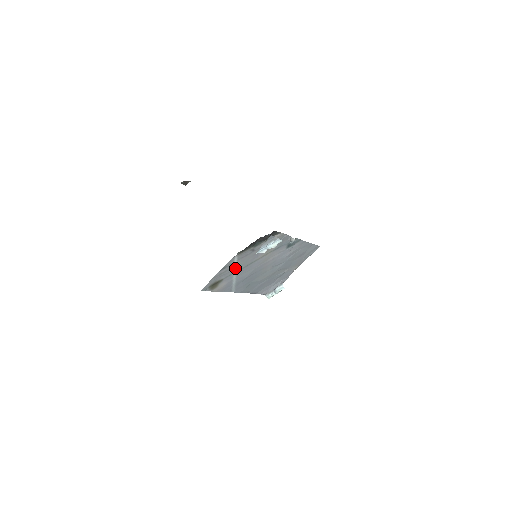
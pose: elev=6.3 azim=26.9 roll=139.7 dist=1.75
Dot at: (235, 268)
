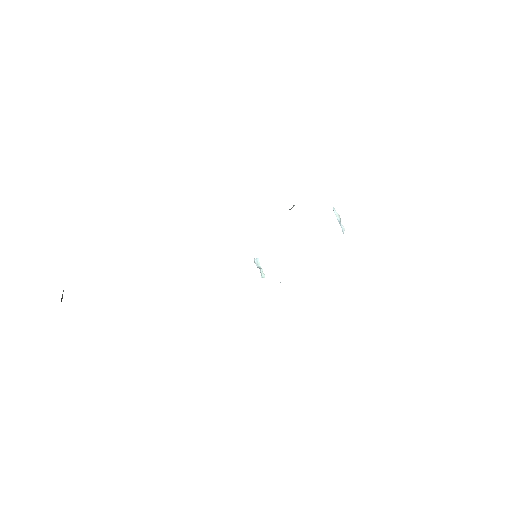
Dot at: occluded
